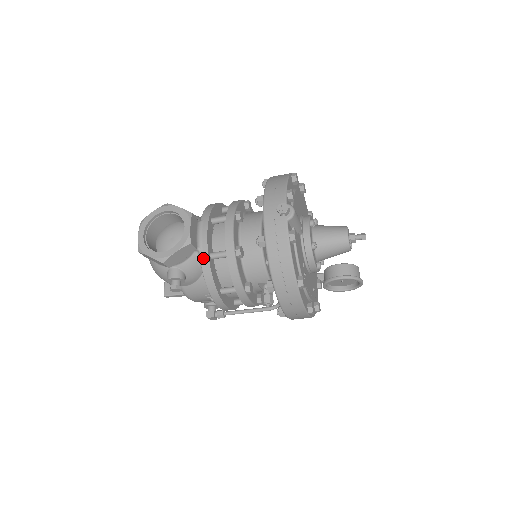
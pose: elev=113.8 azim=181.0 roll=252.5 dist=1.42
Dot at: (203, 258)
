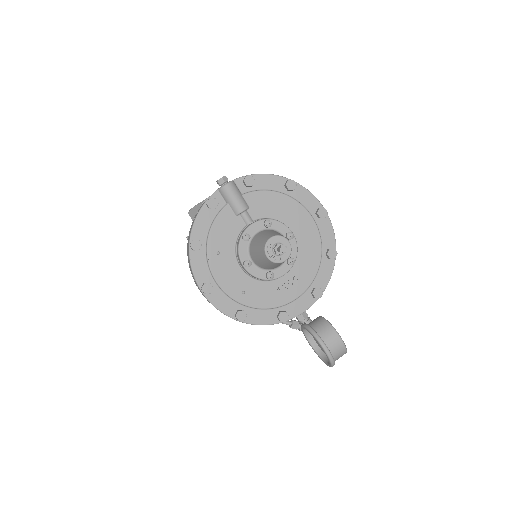
Dot at: occluded
